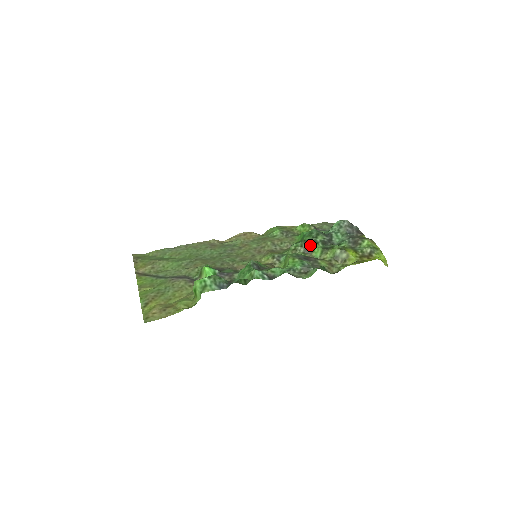
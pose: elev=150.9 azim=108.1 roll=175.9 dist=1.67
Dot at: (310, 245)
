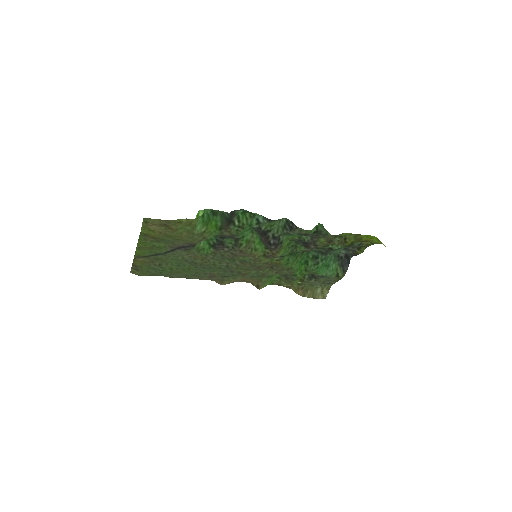
Dot at: occluded
